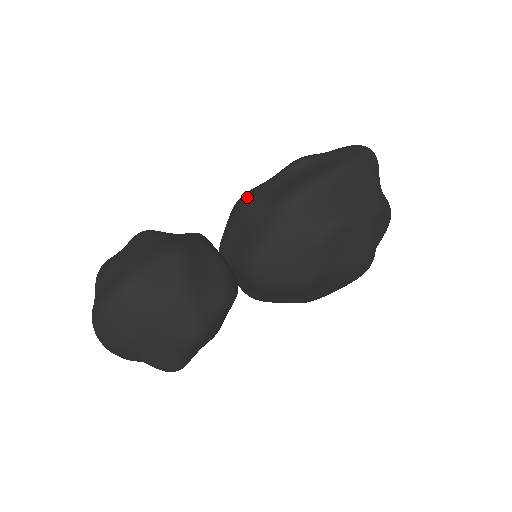
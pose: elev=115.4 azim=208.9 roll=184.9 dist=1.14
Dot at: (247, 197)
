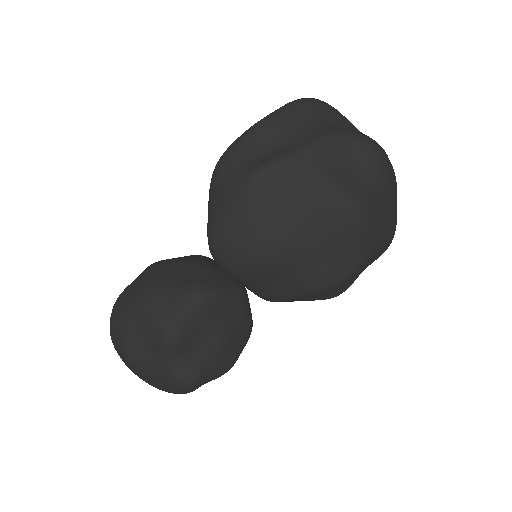
Dot at: occluded
